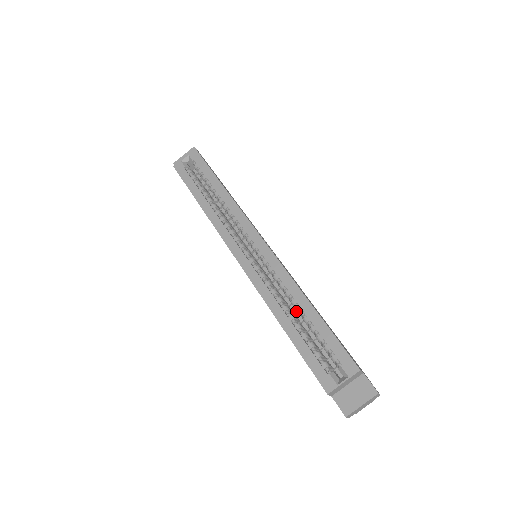
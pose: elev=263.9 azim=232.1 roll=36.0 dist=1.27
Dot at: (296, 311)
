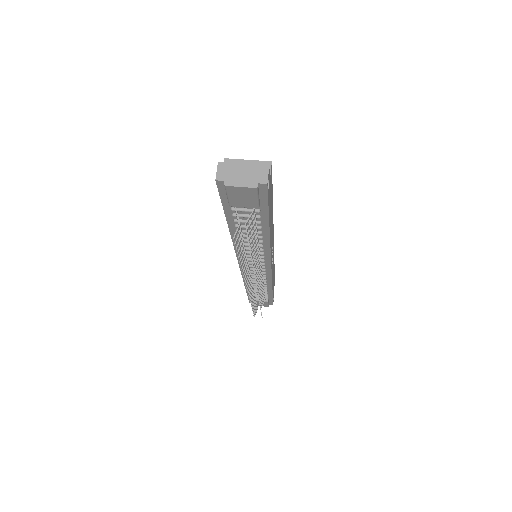
Dot at: occluded
